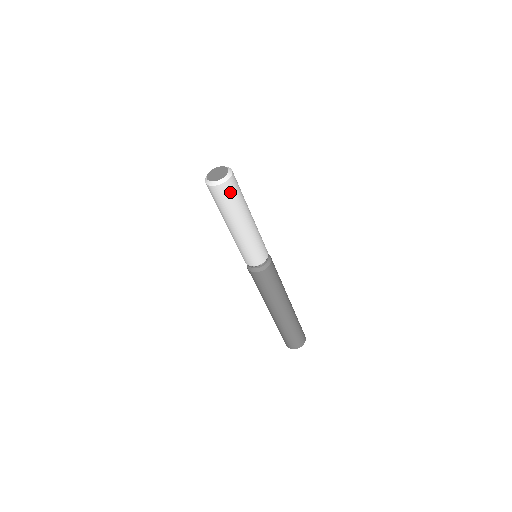
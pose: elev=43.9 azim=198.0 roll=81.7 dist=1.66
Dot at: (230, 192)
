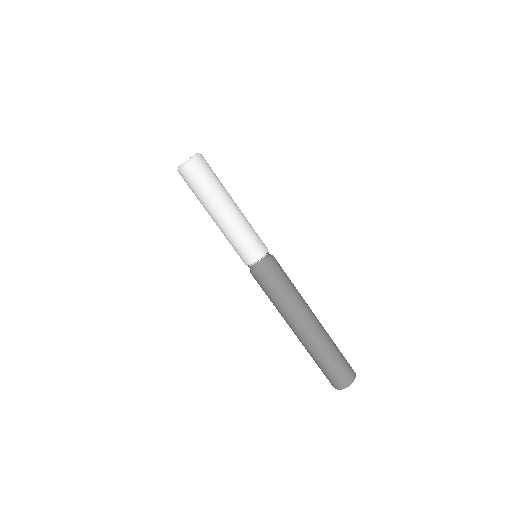
Dot at: (196, 175)
